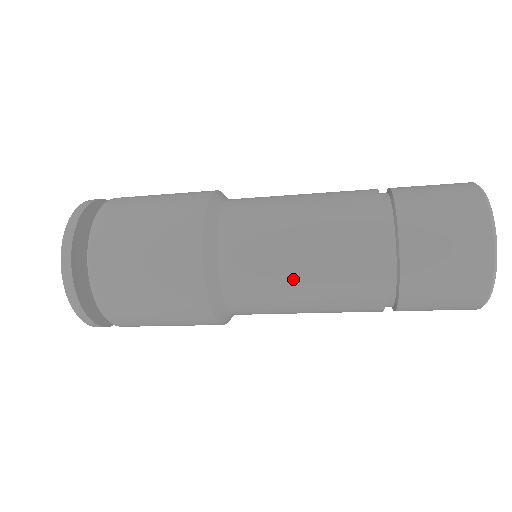
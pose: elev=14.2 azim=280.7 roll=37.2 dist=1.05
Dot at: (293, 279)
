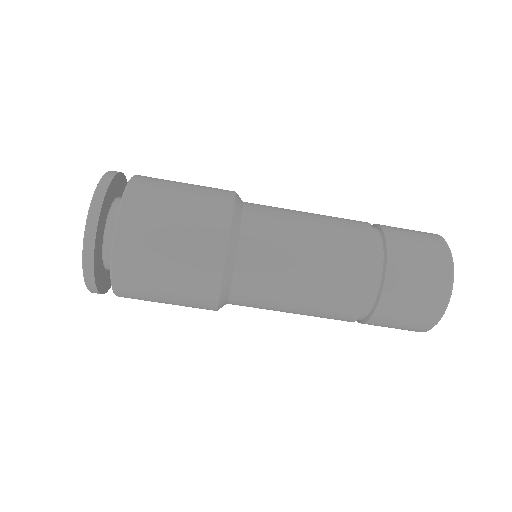
Dot at: (303, 244)
